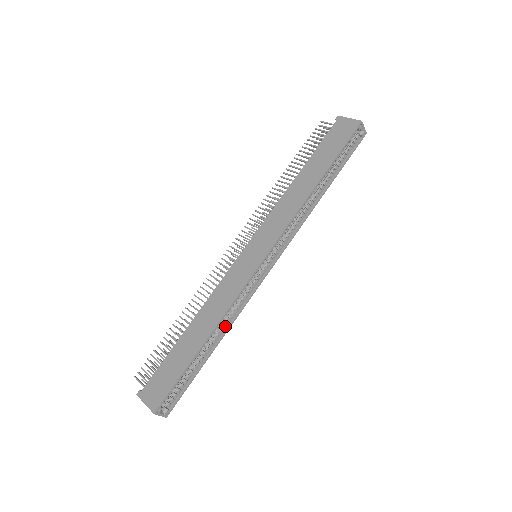
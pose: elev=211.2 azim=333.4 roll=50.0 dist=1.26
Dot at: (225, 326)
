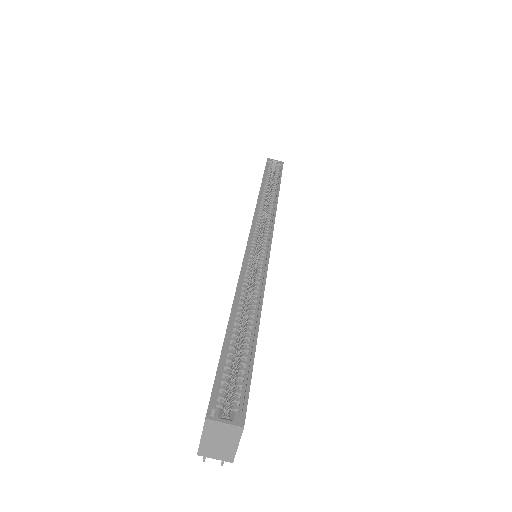
Dot at: (256, 299)
